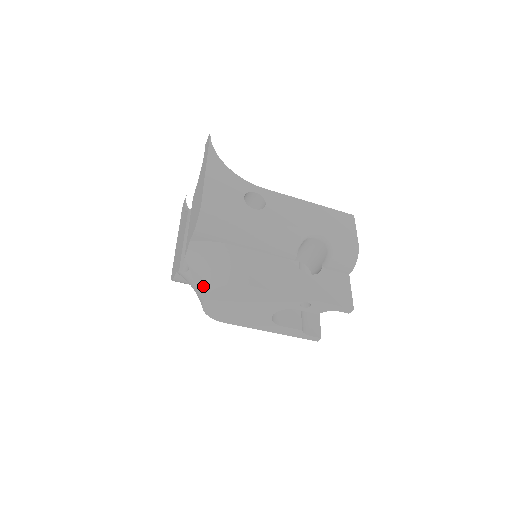
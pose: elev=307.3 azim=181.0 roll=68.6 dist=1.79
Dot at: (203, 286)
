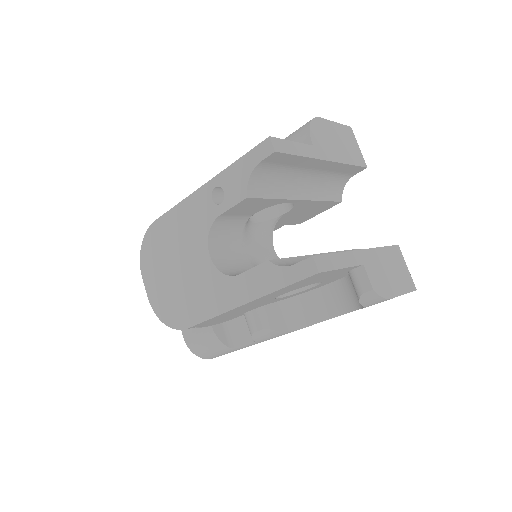
Dot at: occluded
